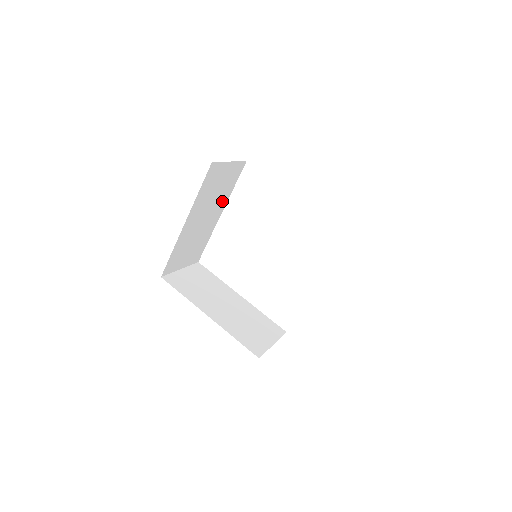
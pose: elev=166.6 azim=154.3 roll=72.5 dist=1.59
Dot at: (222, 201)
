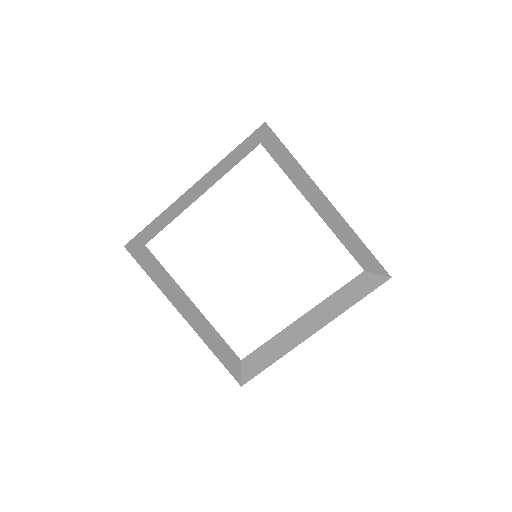
Dot at: (217, 178)
